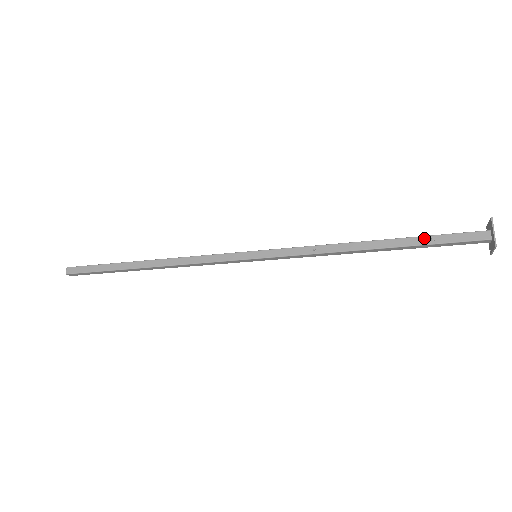
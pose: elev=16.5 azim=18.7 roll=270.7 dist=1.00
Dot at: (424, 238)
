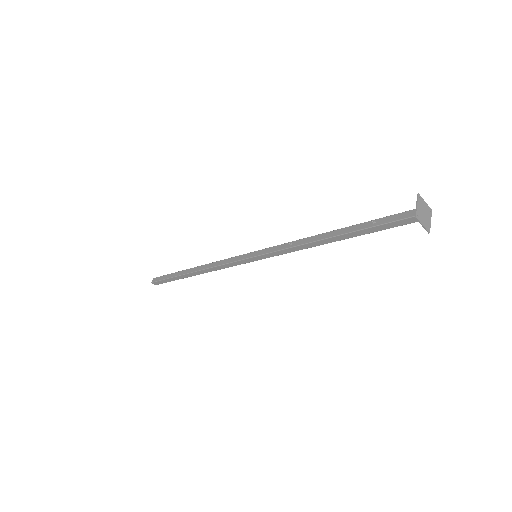
Dot at: (368, 223)
